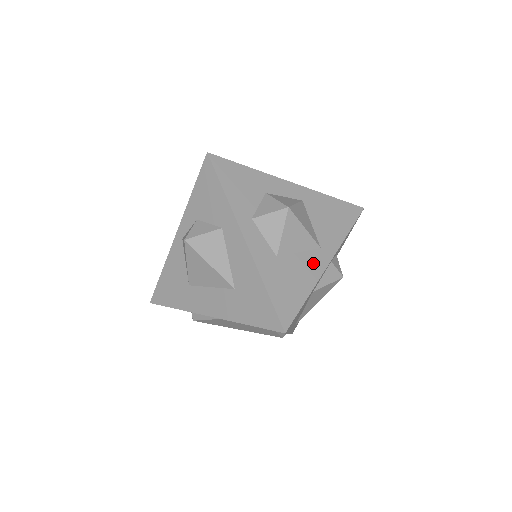
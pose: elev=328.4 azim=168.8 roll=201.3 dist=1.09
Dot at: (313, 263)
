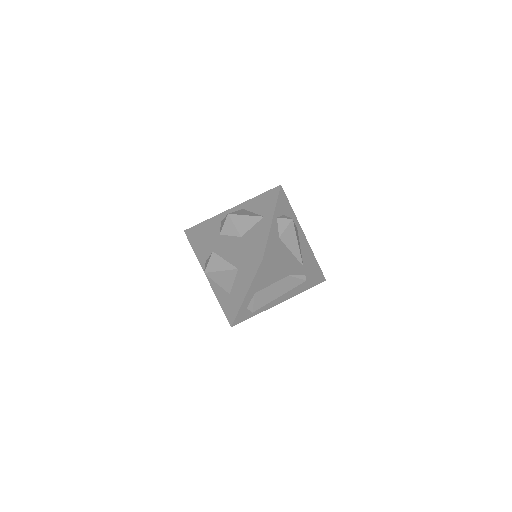
Dot at: (263, 225)
